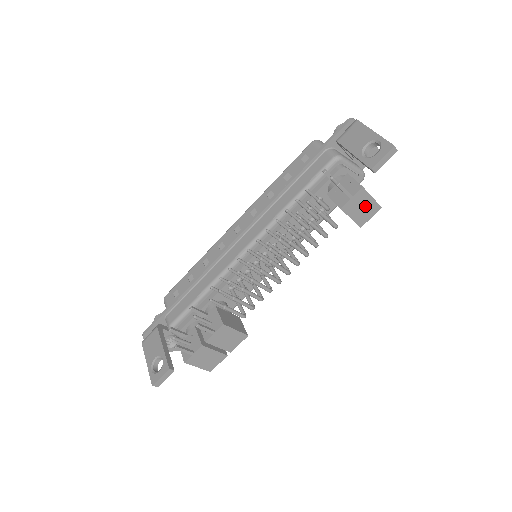
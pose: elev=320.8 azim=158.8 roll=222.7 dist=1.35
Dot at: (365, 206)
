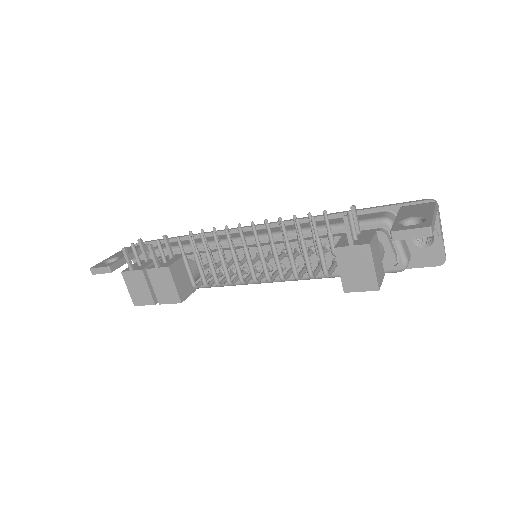
Dot at: (361, 270)
